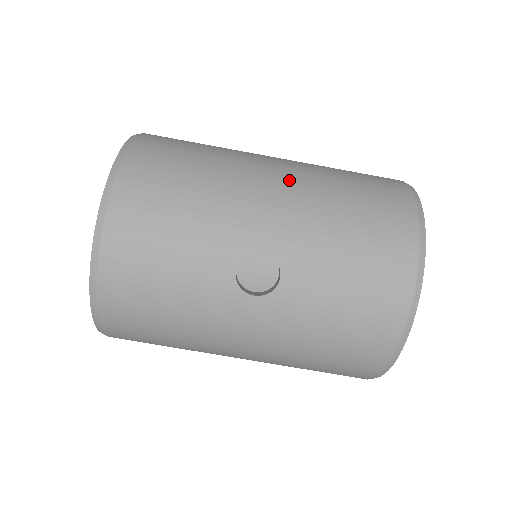
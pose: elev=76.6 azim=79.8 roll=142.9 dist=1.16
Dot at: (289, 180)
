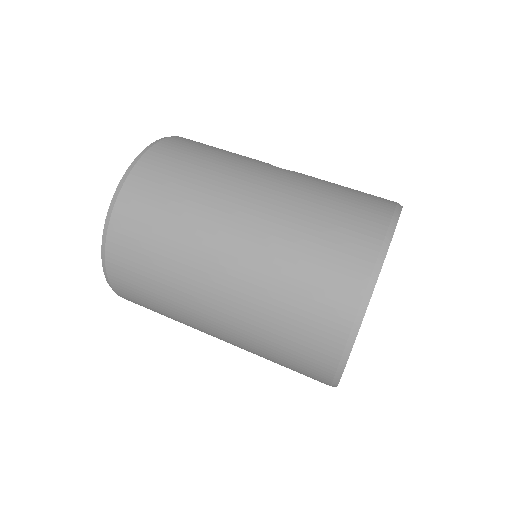
Dot at: occluded
